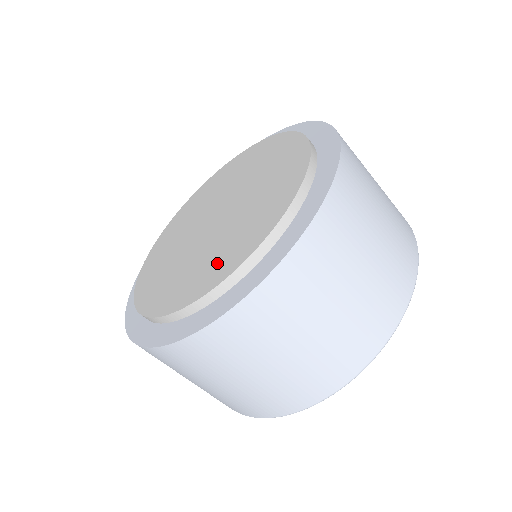
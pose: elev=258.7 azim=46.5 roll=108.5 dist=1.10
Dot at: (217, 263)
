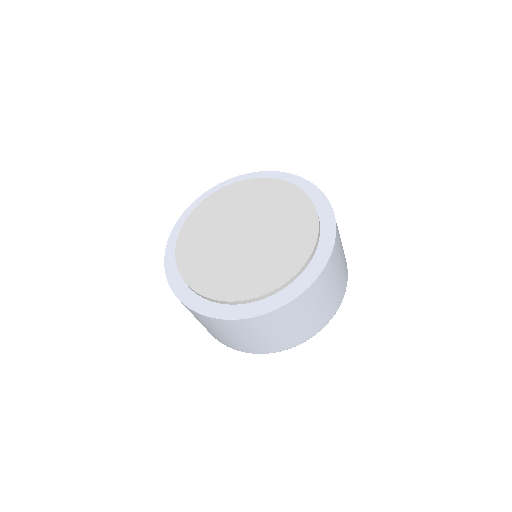
Dot at: (264, 275)
